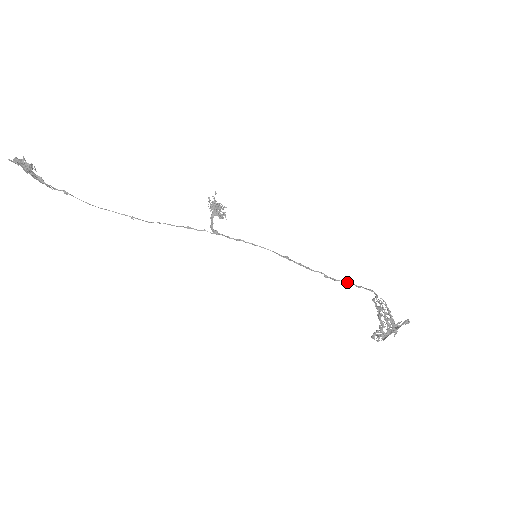
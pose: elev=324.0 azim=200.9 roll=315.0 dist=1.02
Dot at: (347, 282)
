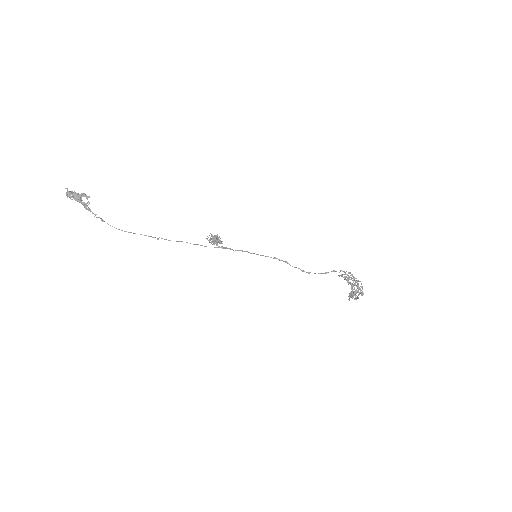
Dot at: occluded
